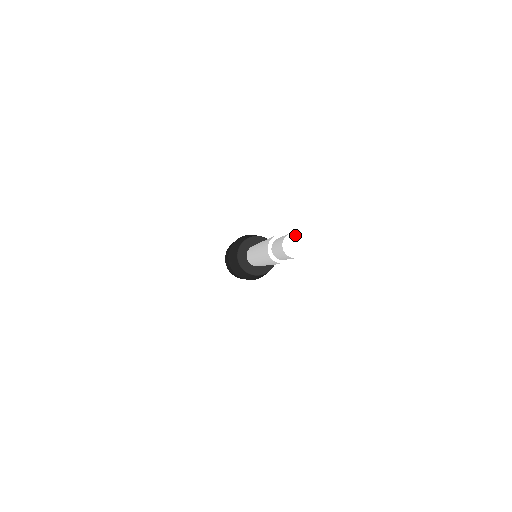
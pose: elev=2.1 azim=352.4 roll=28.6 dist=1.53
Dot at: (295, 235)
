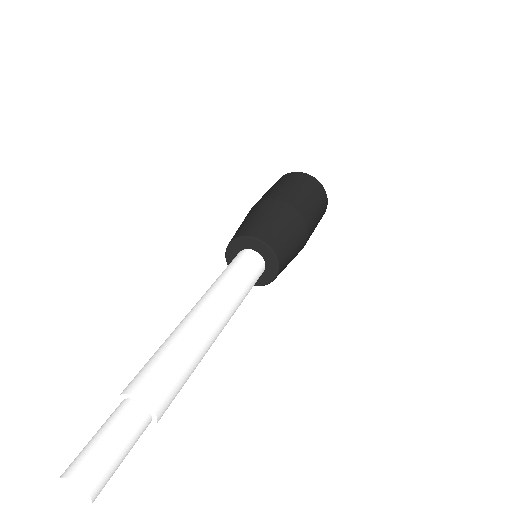
Dot at: (80, 488)
